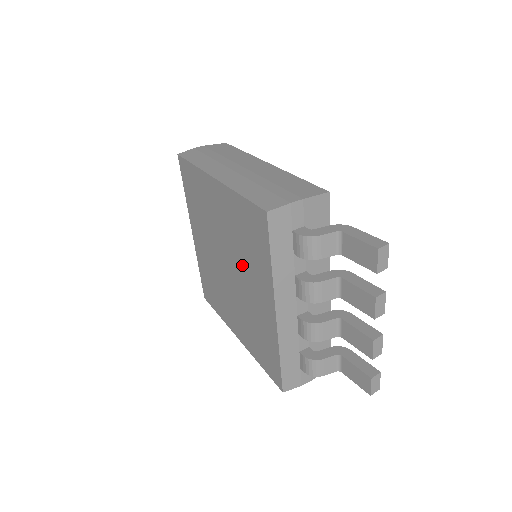
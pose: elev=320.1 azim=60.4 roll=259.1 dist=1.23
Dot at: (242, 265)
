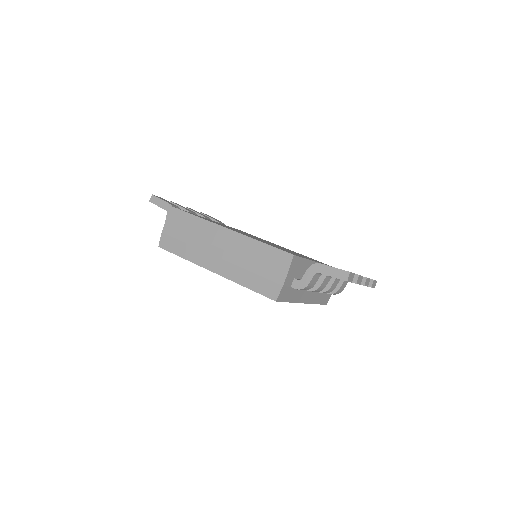
Dot at: occluded
